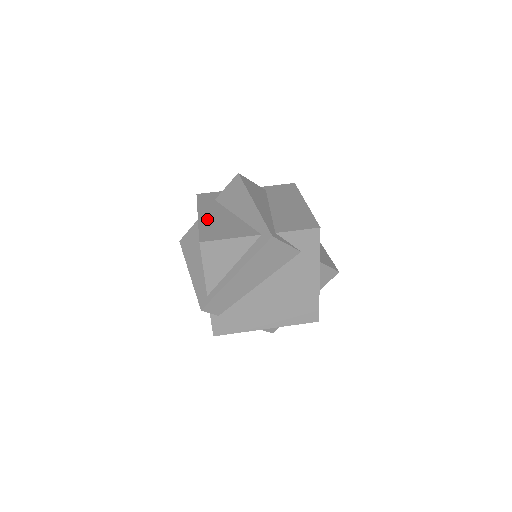
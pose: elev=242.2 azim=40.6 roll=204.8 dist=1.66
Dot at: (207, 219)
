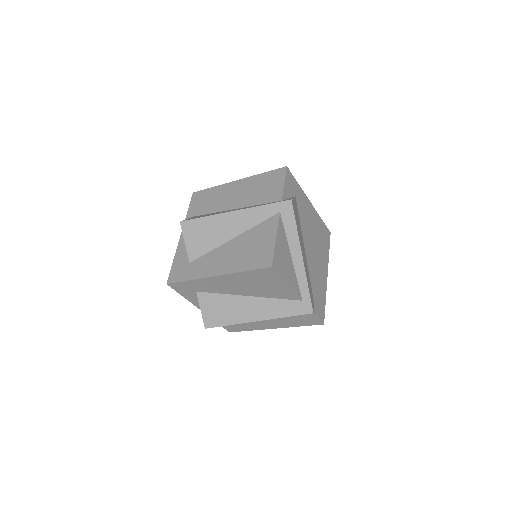
Dot at: (228, 265)
